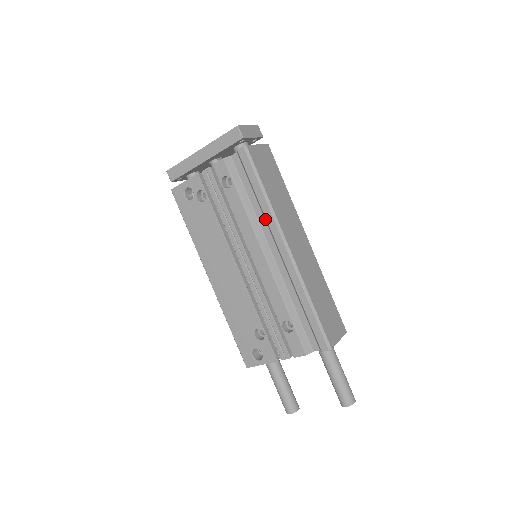
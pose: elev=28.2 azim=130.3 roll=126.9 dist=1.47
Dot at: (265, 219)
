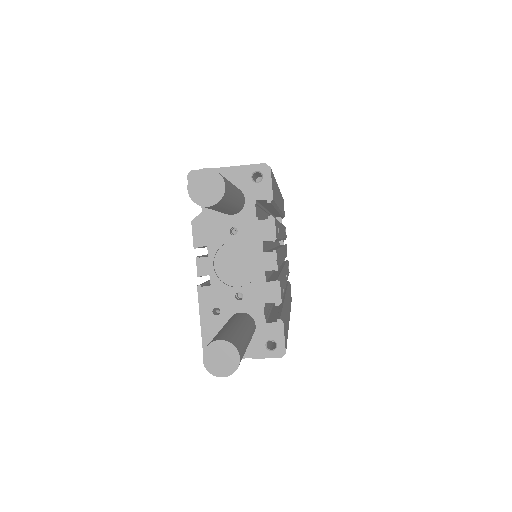
Dot at: occluded
